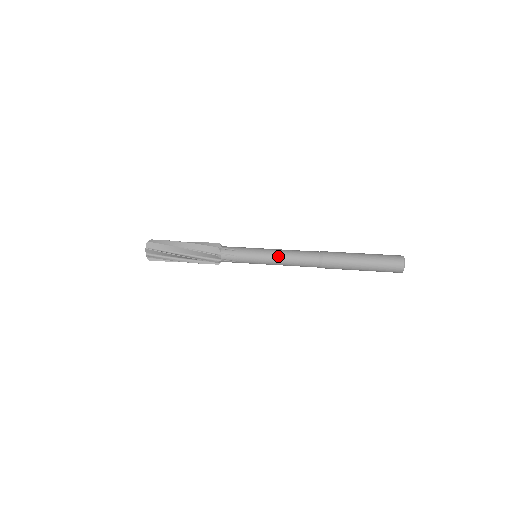
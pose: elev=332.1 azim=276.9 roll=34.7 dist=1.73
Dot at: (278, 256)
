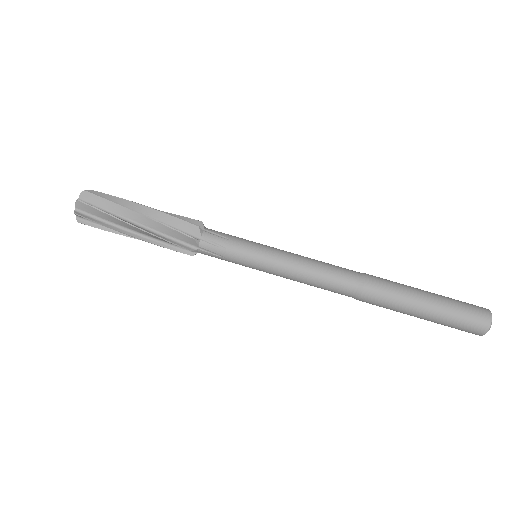
Dot at: occluded
